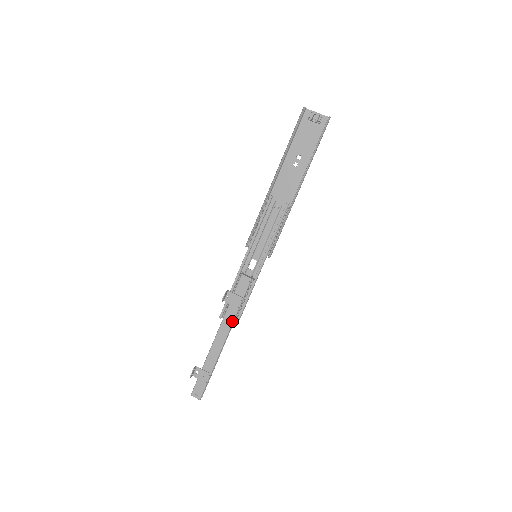
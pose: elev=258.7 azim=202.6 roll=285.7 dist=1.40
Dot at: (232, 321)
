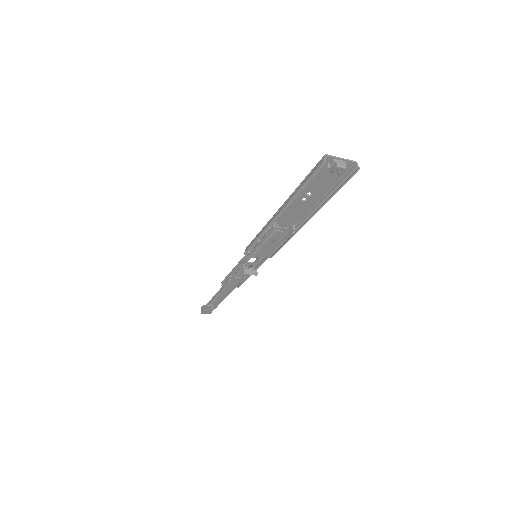
Dot at: (235, 287)
